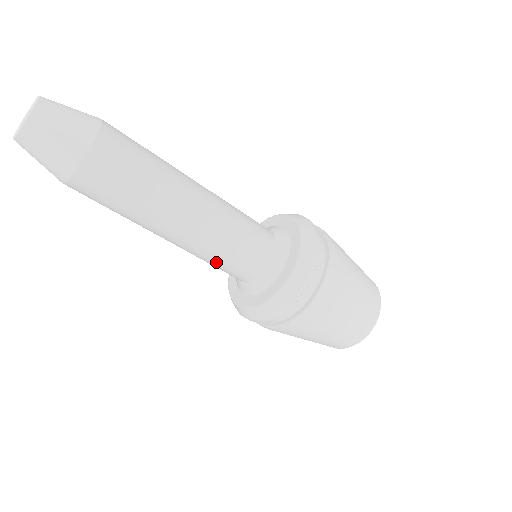
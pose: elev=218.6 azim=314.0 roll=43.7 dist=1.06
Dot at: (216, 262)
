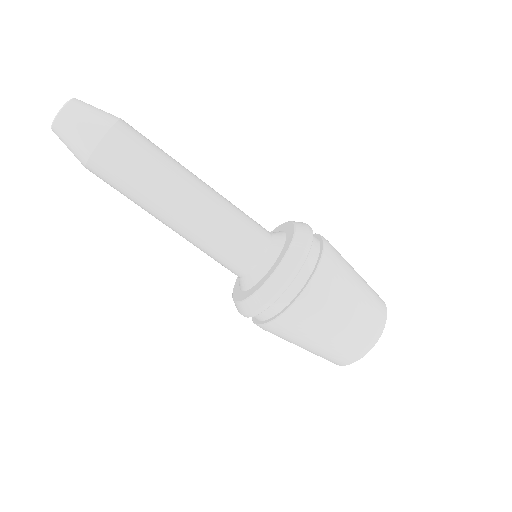
Dot at: (211, 252)
